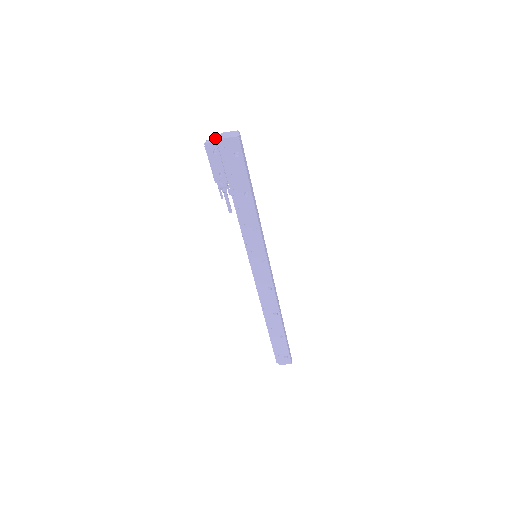
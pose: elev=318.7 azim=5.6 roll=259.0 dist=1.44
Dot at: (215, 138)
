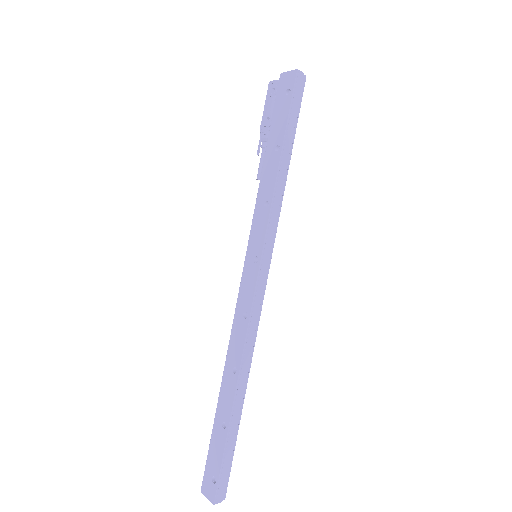
Dot at: occluded
